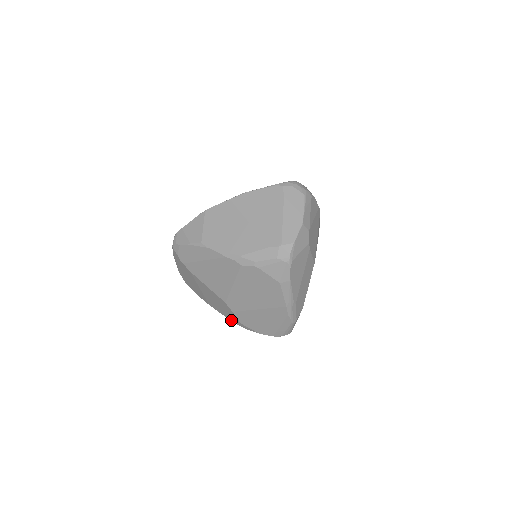
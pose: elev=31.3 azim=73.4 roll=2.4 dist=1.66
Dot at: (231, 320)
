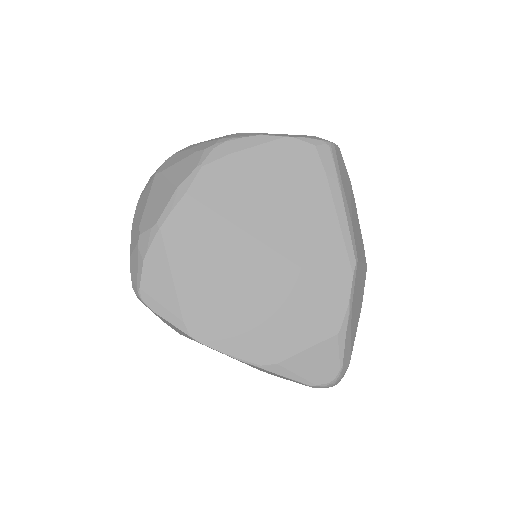
Dot at: occluded
